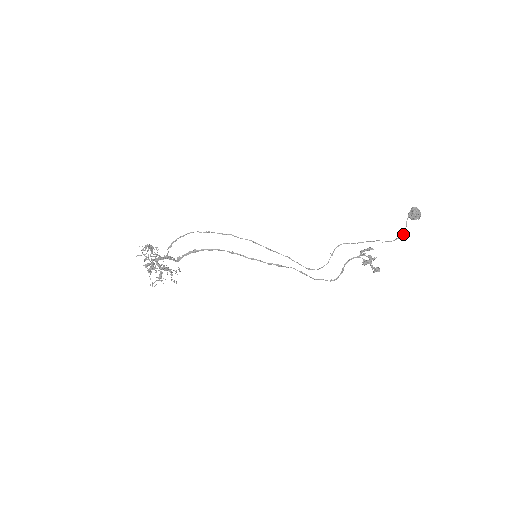
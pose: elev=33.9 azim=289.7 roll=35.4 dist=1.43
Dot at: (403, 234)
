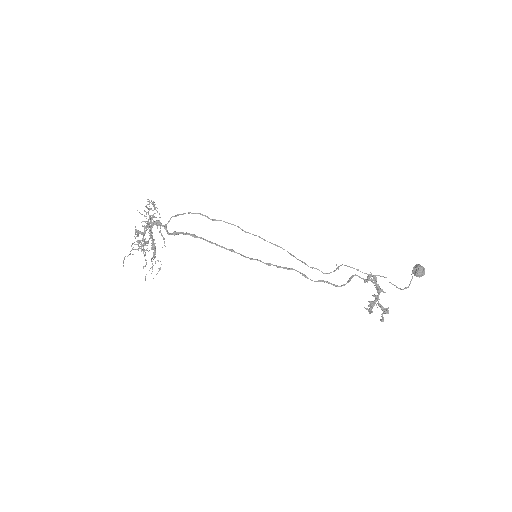
Dot at: (410, 282)
